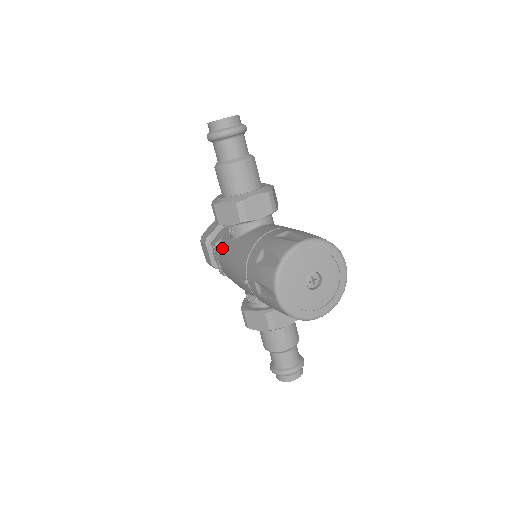
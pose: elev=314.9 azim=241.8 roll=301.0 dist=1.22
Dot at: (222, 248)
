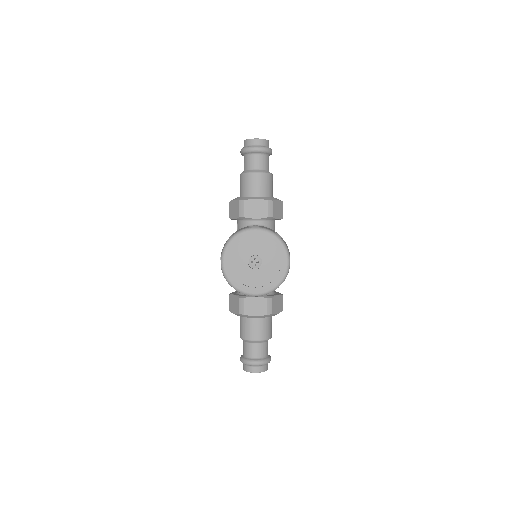
Dot at: occluded
